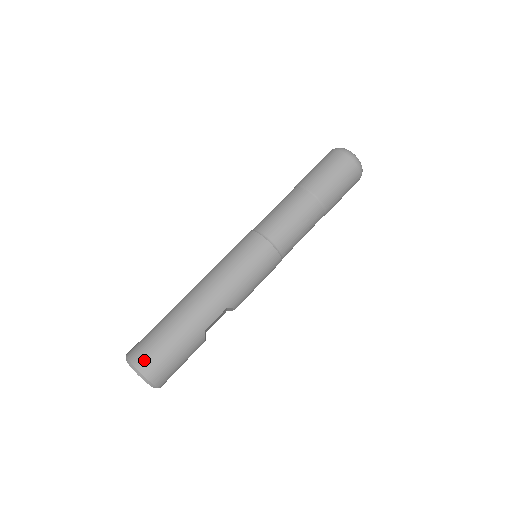
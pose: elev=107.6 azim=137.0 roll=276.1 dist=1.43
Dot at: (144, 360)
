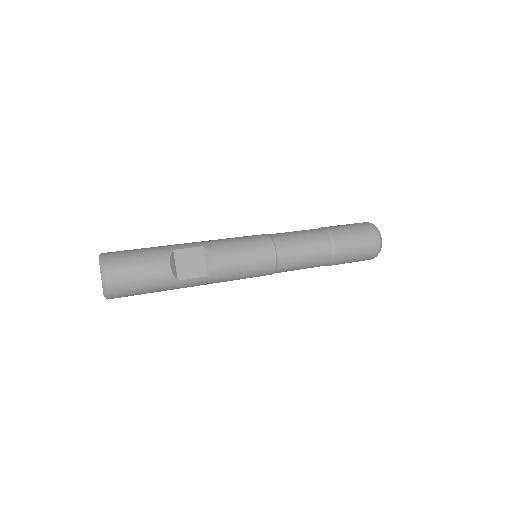
Dot at: occluded
